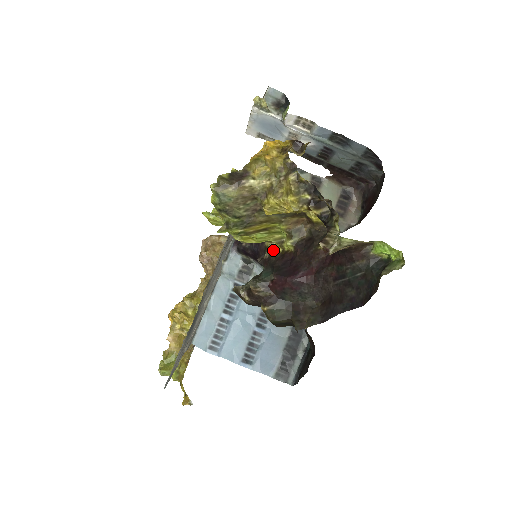
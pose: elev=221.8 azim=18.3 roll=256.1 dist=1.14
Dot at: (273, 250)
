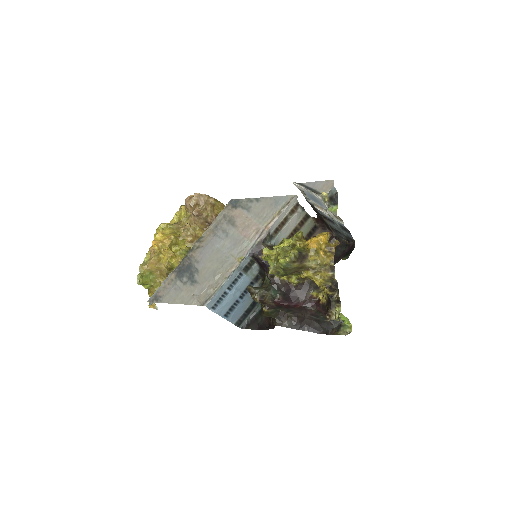
Dot at: occluded
